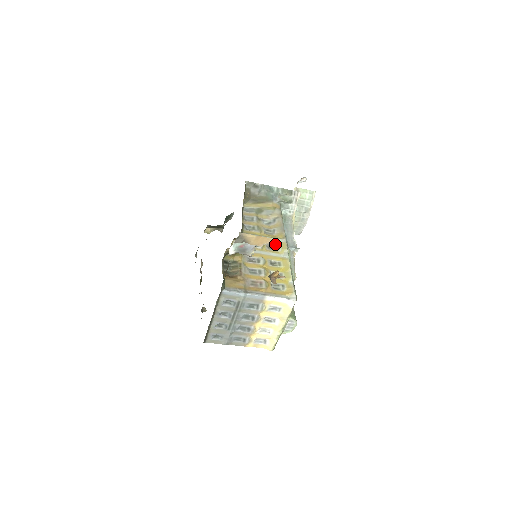
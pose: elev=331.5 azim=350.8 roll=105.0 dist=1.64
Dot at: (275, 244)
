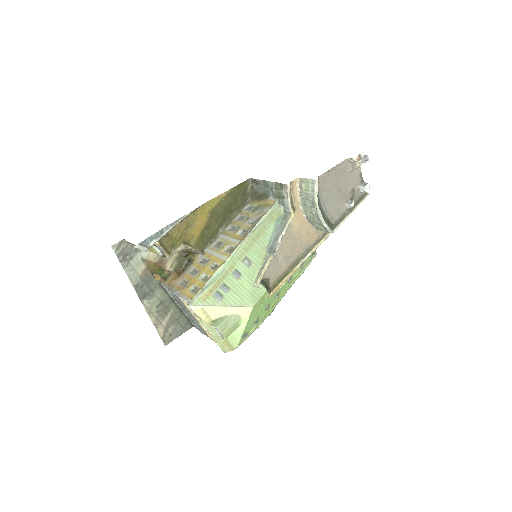
Dot at: (235, 246)
